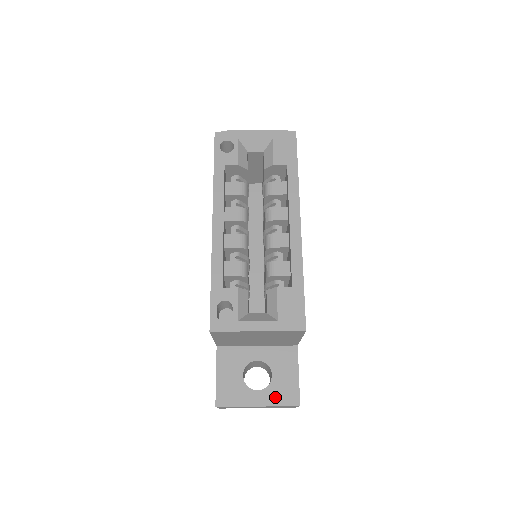
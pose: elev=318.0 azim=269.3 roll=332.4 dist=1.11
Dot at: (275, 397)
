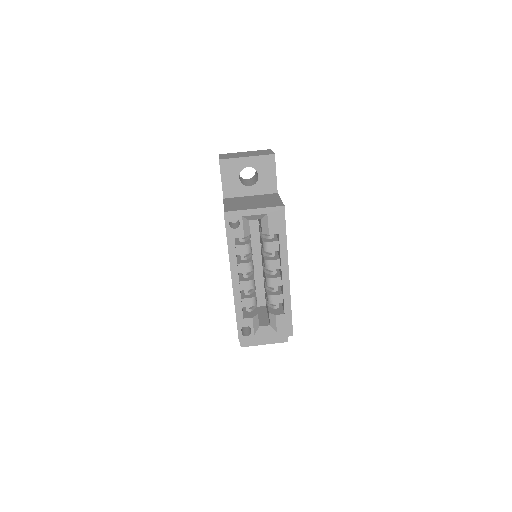
Dot at: (274, 339)
